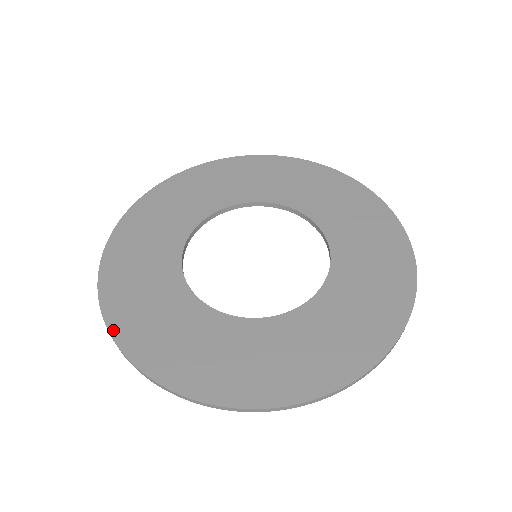
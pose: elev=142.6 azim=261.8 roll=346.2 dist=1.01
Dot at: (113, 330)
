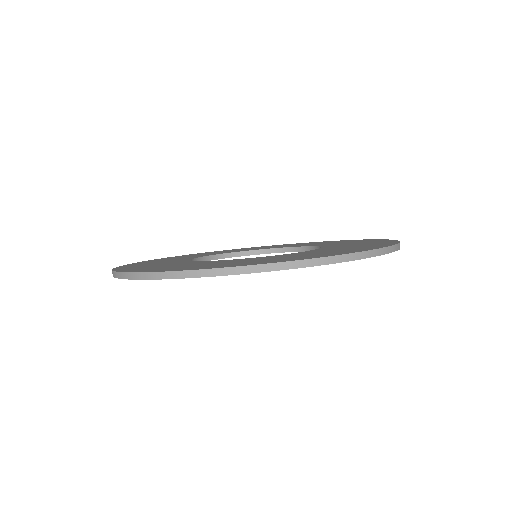
Dot at: (118, 267)
